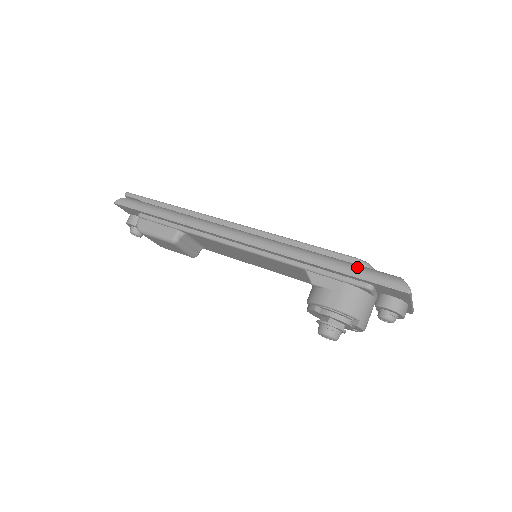
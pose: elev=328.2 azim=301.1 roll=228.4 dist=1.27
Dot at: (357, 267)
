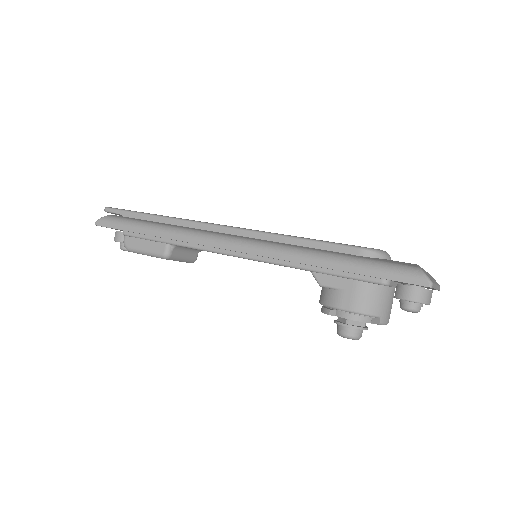
Dot at: (367, 263)
